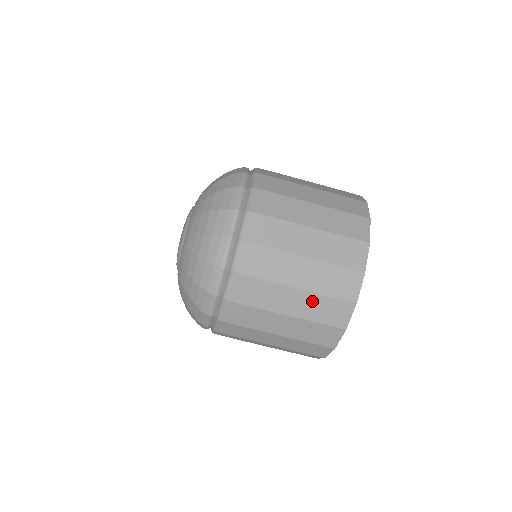
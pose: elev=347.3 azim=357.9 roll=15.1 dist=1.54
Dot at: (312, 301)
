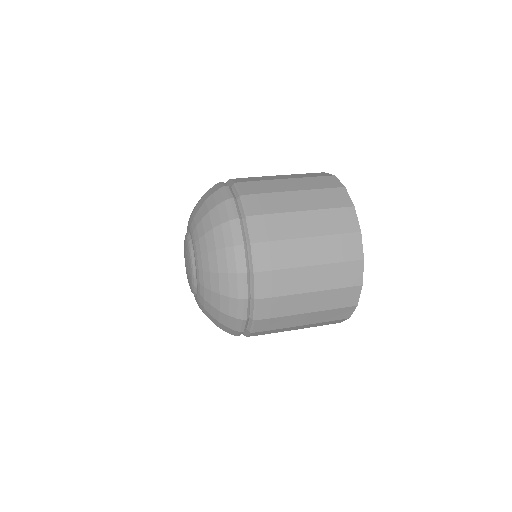
Dot at: (321, 217)
